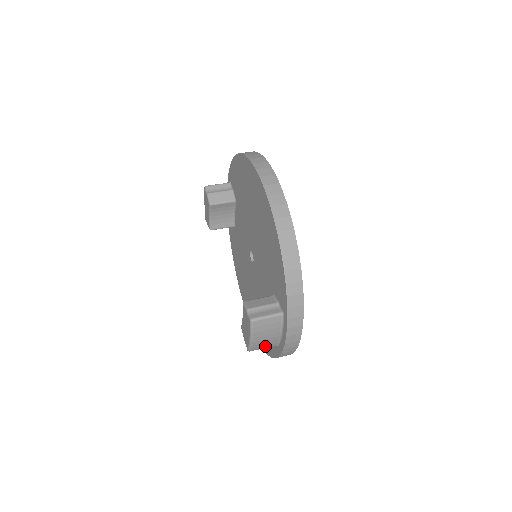
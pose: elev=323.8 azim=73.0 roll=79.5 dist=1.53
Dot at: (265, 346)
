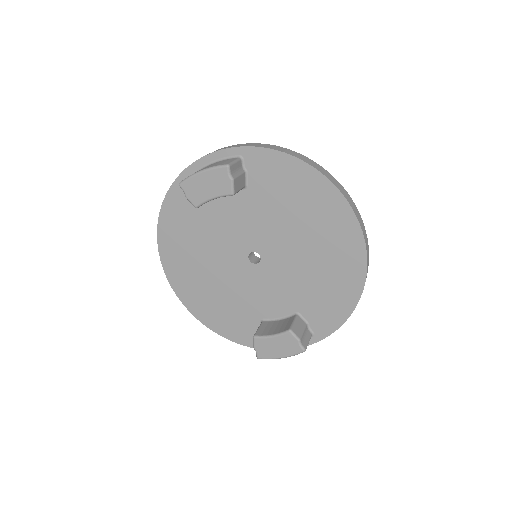
Dot at: occluded
